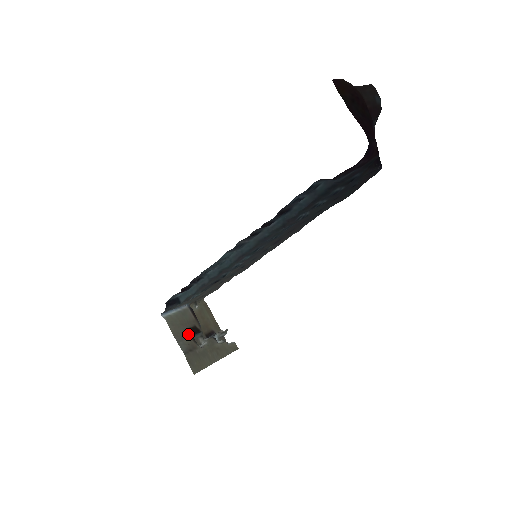
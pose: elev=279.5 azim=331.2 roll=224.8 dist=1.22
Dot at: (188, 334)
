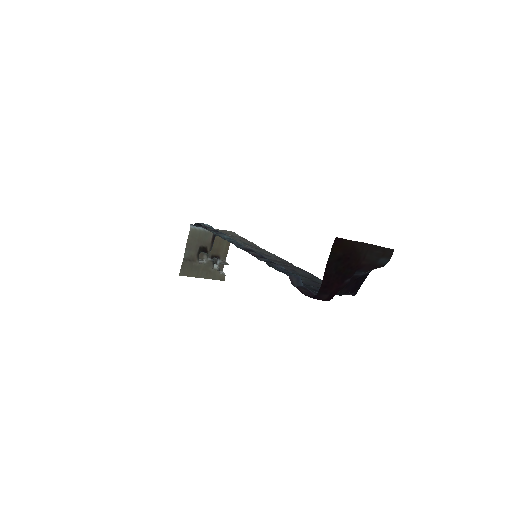
Dot at: (197, 249)
